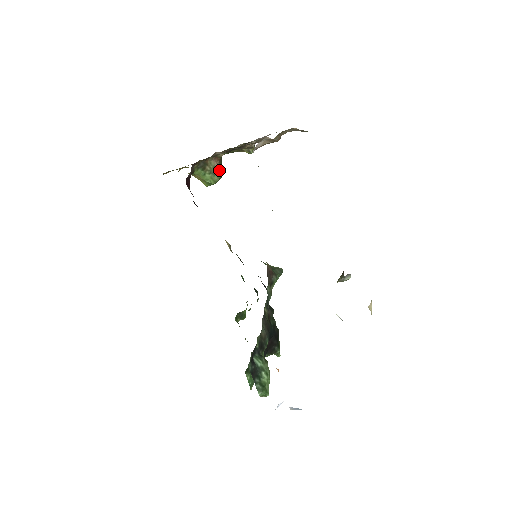
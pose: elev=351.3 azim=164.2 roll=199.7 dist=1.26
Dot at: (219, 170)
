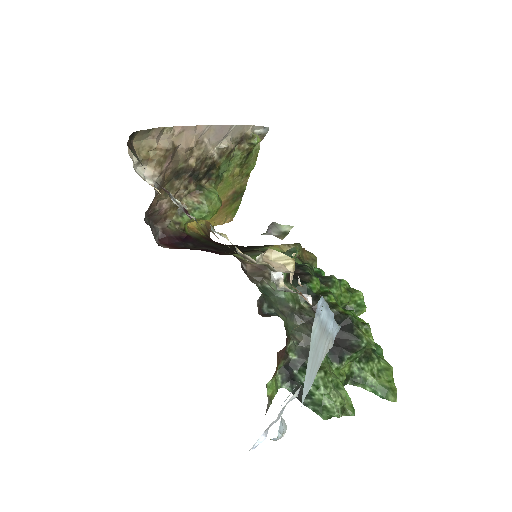
Dot at: (201, 200)
